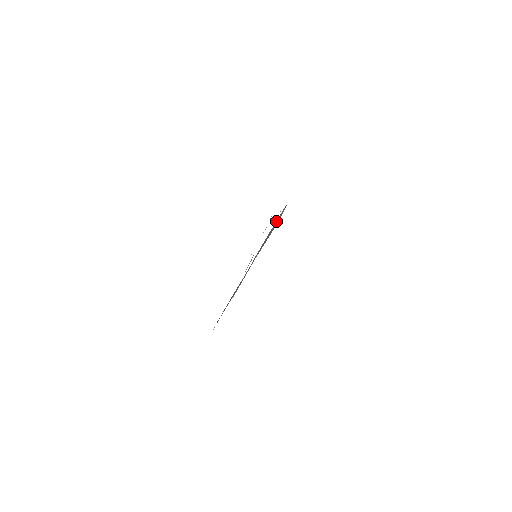
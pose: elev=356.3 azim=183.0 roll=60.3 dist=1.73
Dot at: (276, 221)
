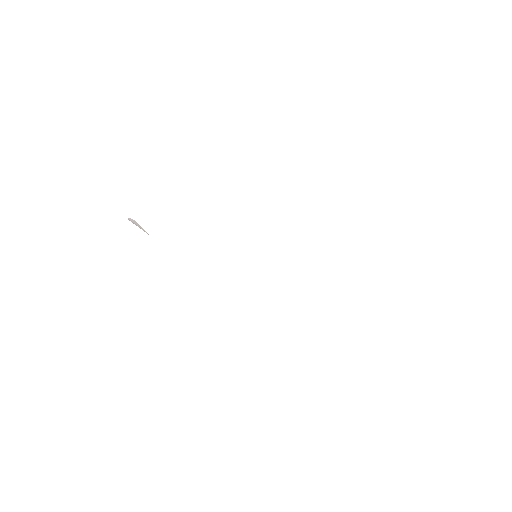
Dot at: occluded
